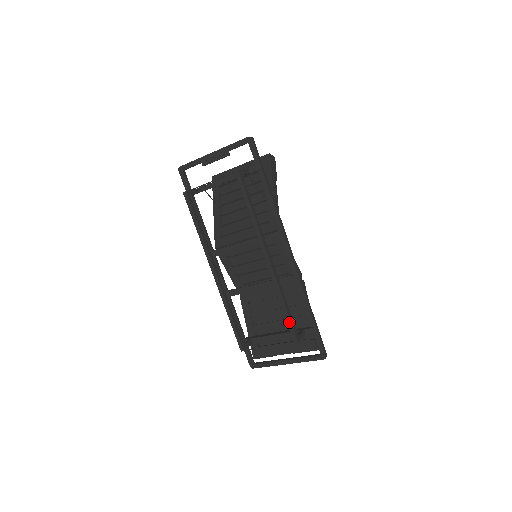
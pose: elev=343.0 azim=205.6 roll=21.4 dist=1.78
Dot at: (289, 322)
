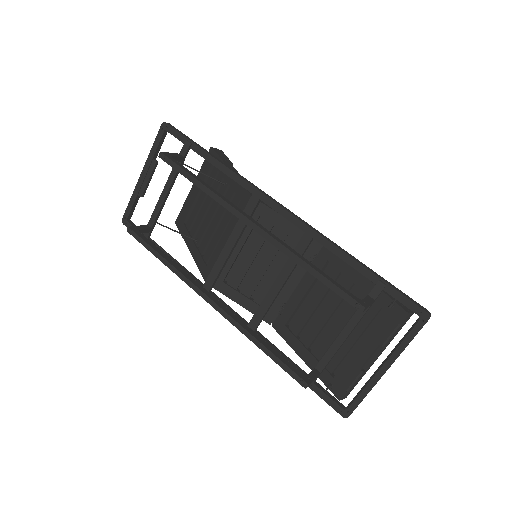
Dot at: (332, 287)
